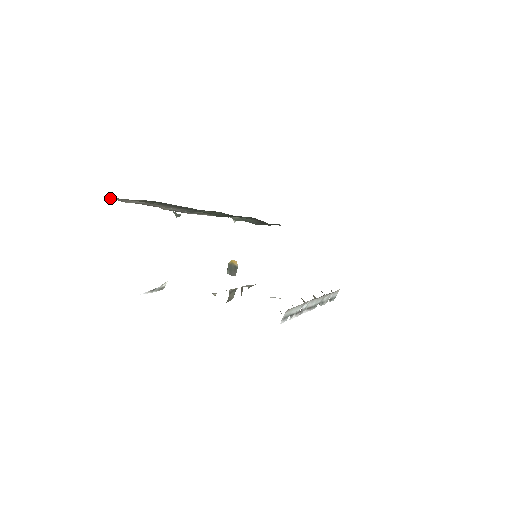
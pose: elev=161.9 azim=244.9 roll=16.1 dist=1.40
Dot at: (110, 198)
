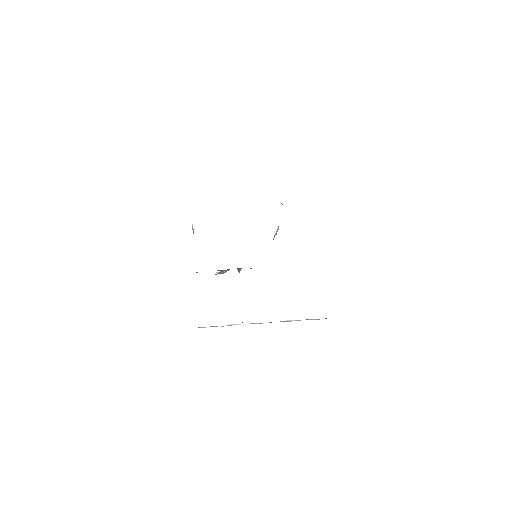
Dot at: occluded
